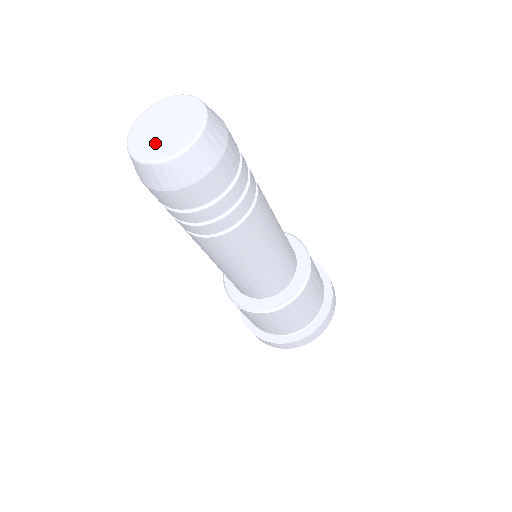
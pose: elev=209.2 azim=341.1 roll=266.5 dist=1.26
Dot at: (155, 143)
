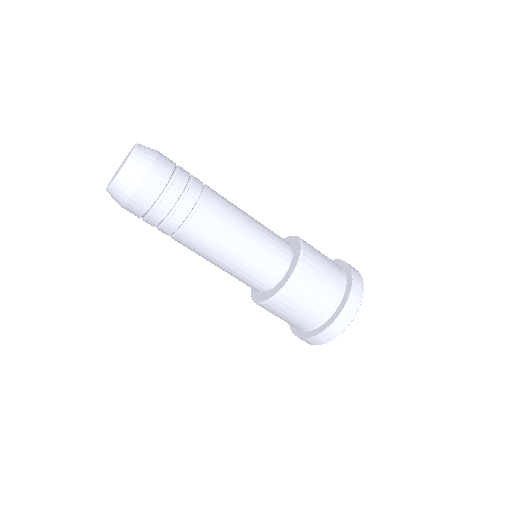
Dot at: occluded
